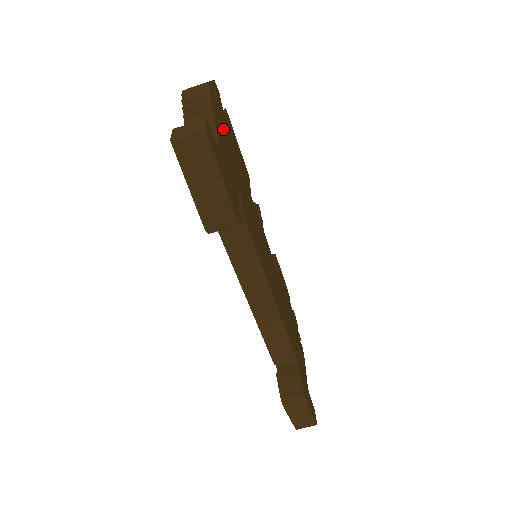
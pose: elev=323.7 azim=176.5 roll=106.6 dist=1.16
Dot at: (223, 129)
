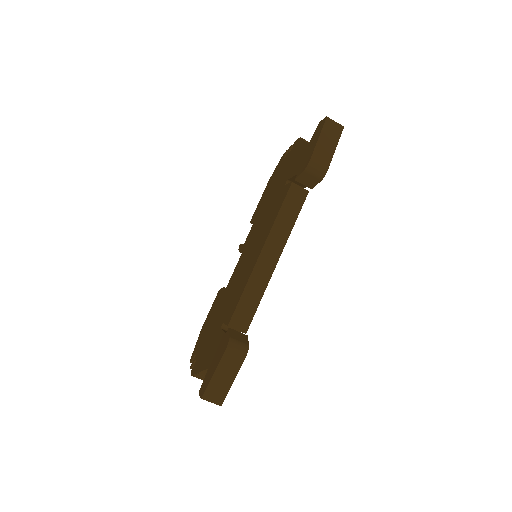
Dot at: occluded
